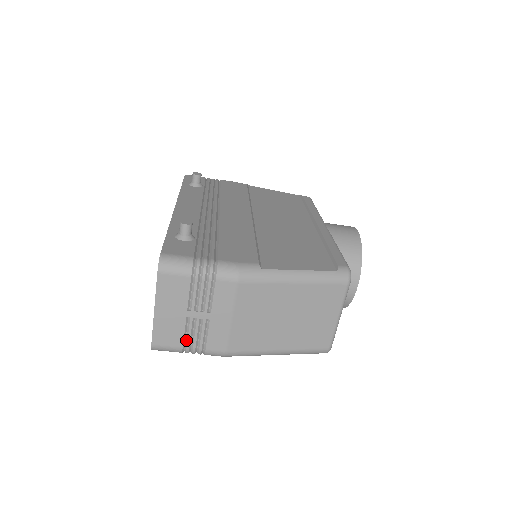
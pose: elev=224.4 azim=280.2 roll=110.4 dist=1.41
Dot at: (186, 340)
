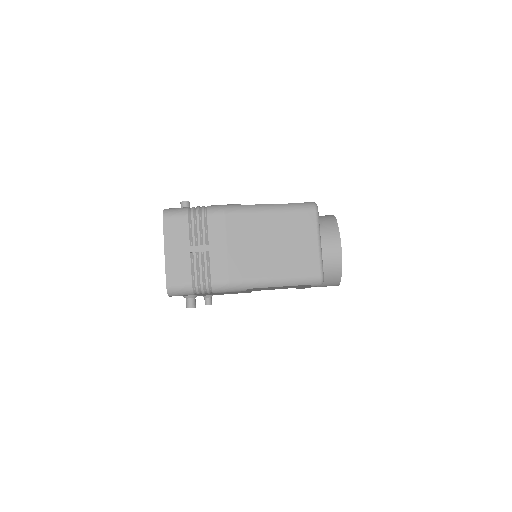
Dot at: (194, 275)
